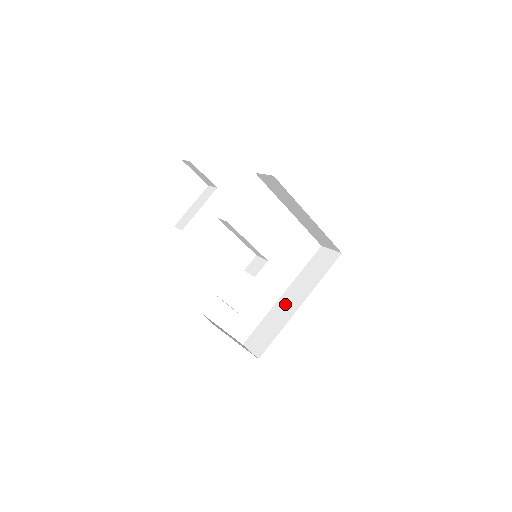
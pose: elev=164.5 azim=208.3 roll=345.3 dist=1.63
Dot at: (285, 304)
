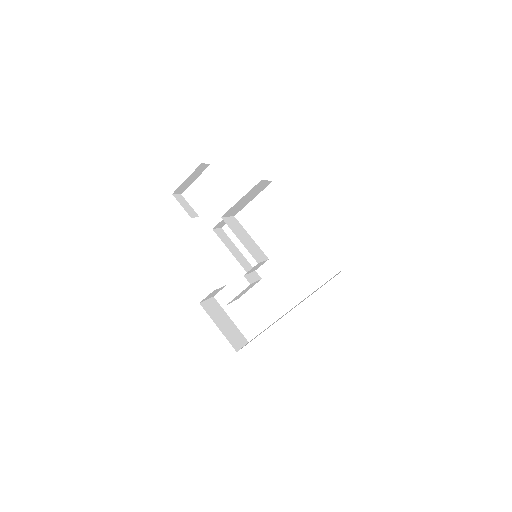
Dot at: occluded
